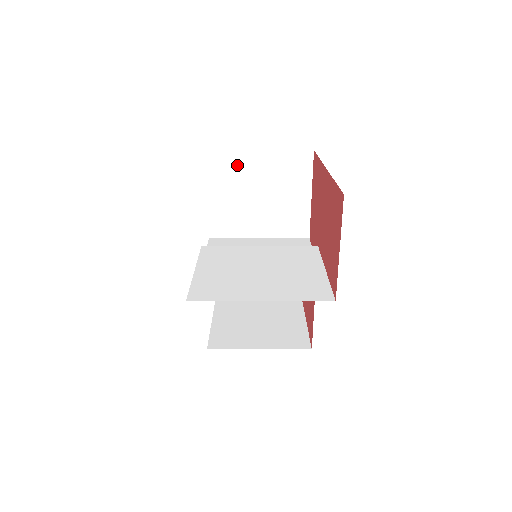
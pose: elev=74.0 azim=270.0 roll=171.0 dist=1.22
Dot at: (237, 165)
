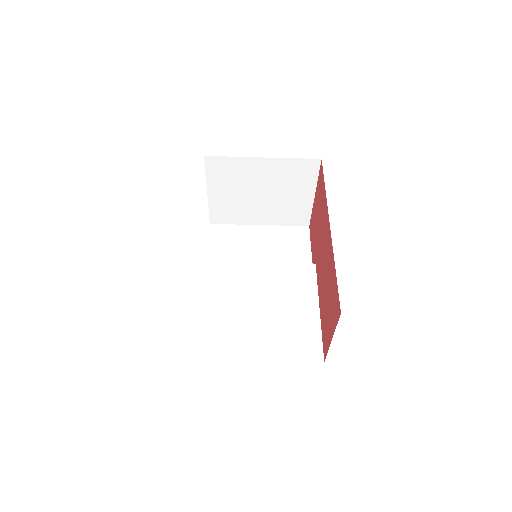
Dot at: (238, 169)
